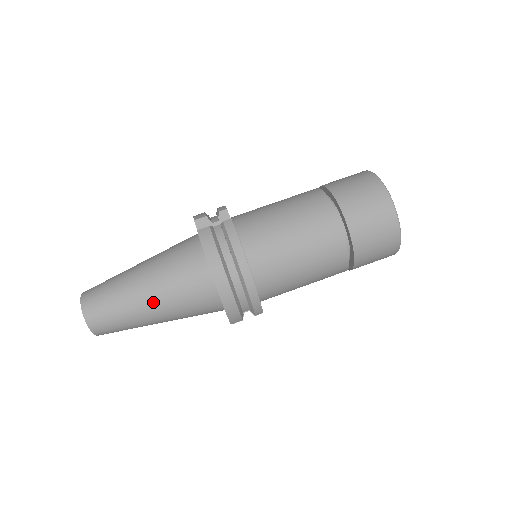
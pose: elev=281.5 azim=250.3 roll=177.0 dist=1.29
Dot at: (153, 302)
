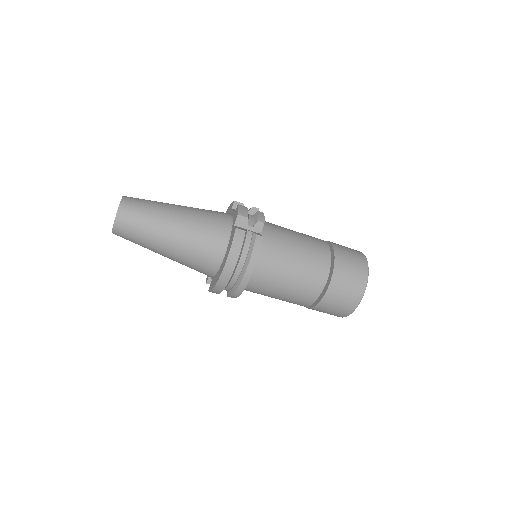
Dot at: (170, 247)
